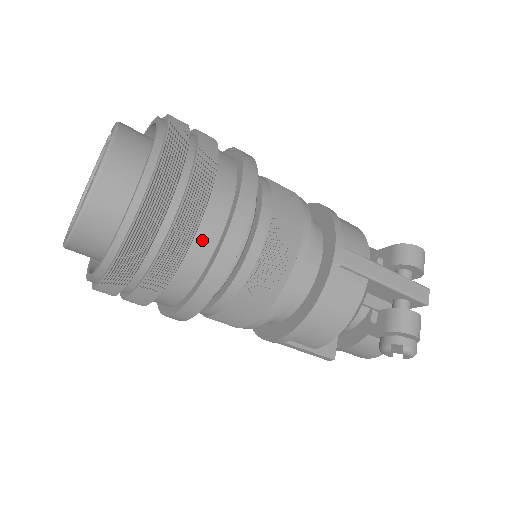
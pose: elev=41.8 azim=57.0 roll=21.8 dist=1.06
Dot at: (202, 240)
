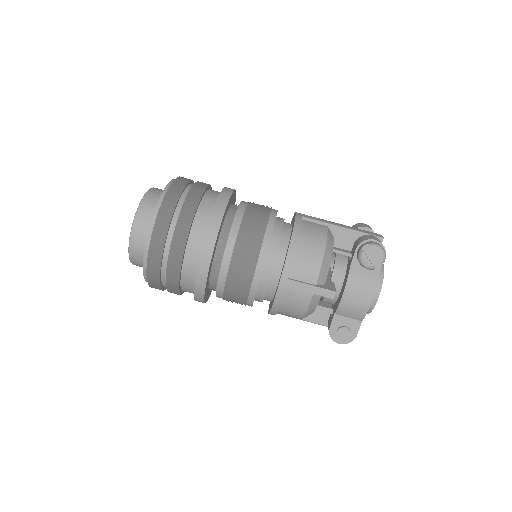
Dot at: (207, 203)
